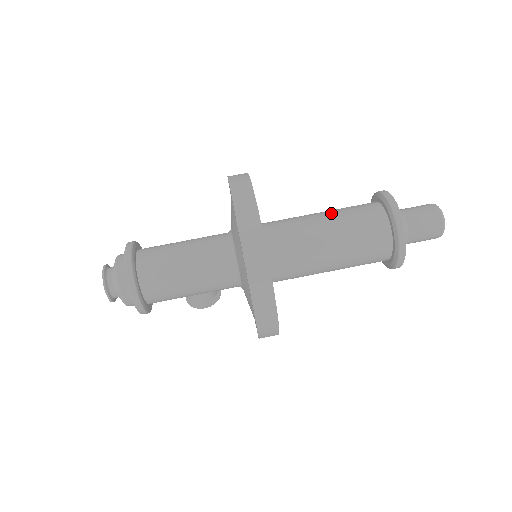
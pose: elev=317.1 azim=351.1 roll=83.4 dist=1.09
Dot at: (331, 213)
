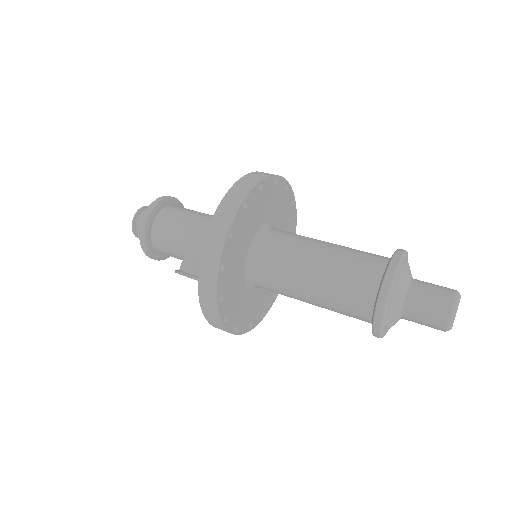
Dot at: occluded
